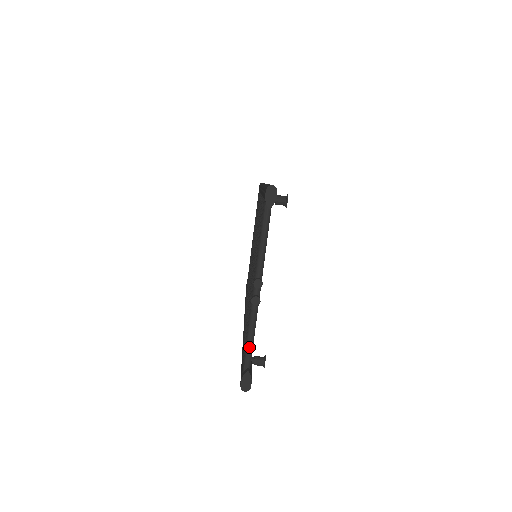
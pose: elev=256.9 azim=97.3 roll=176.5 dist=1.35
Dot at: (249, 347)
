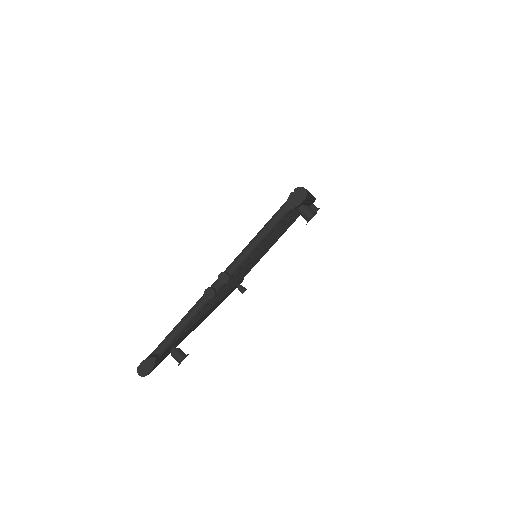
Dot at: (173, 334)
